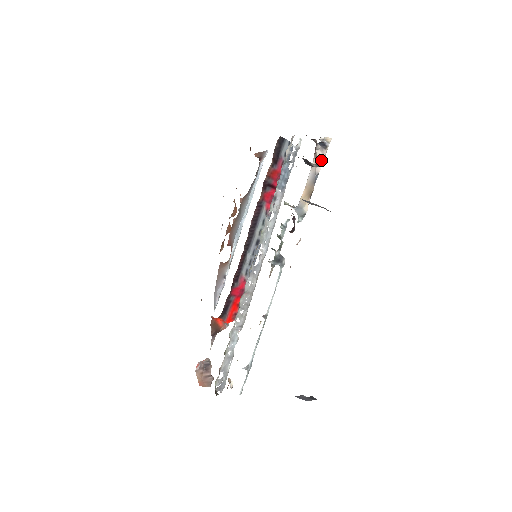
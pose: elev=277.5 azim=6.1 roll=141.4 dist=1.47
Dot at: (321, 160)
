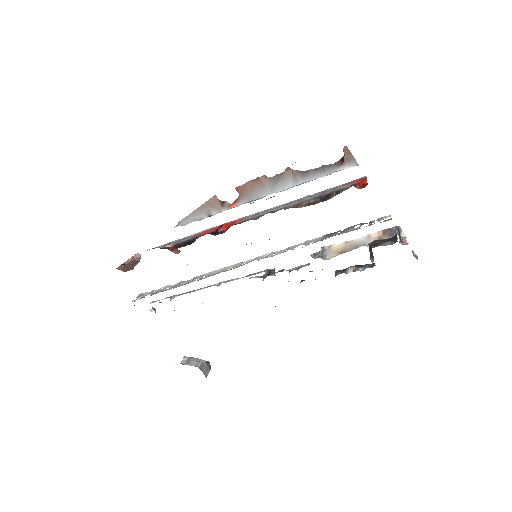
Dot at: occluded
